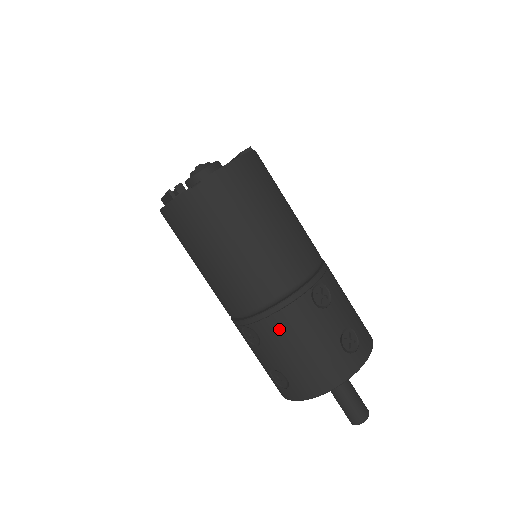
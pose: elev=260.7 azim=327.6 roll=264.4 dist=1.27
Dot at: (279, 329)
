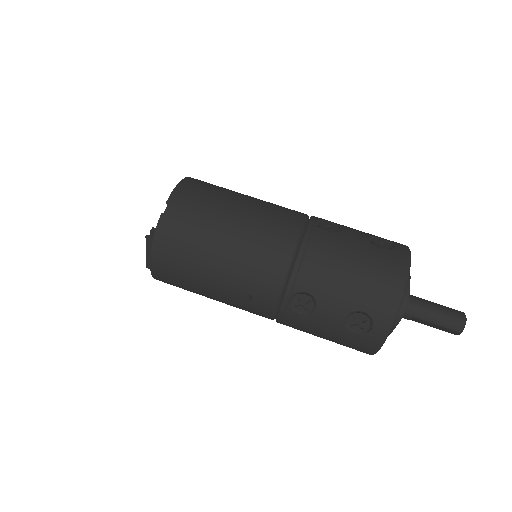
Dot at: (318, 268)
